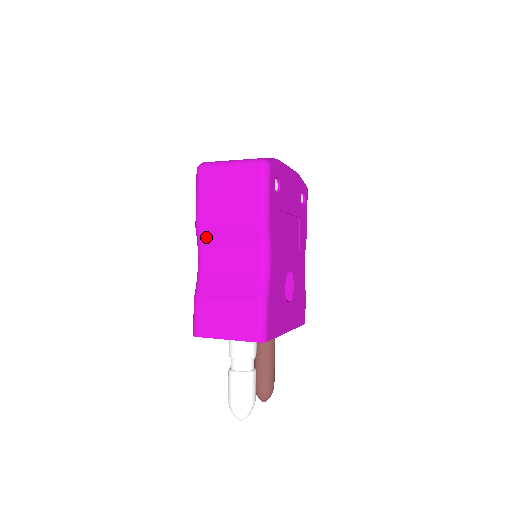
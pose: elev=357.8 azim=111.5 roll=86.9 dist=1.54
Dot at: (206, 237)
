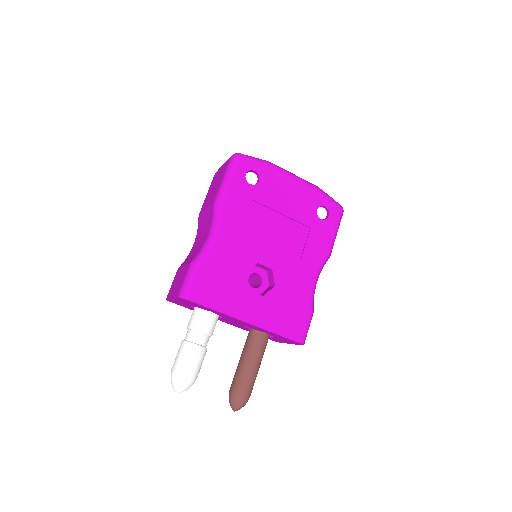
Dot at: (199, 222)
